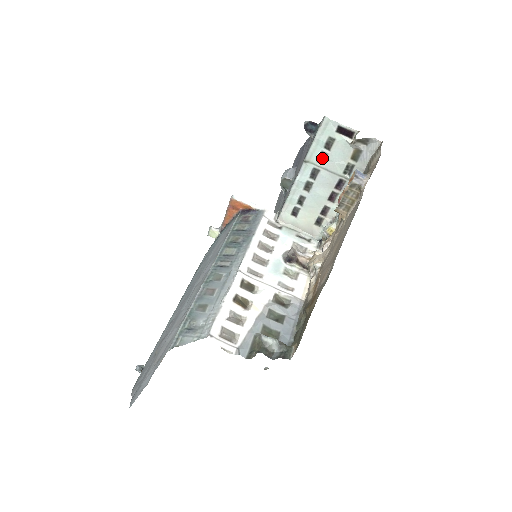
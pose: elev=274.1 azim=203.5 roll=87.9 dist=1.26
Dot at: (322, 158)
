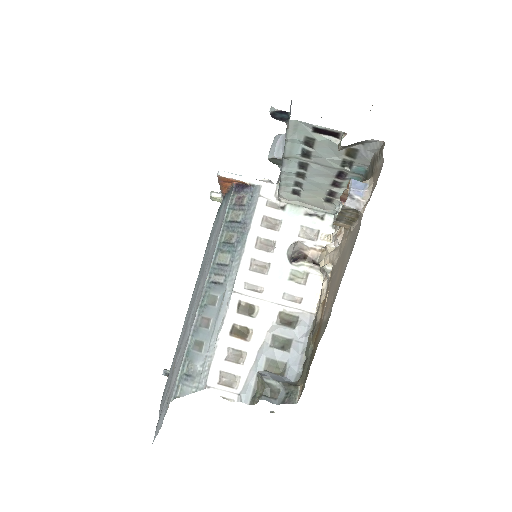
Dot at: (306, 154)
